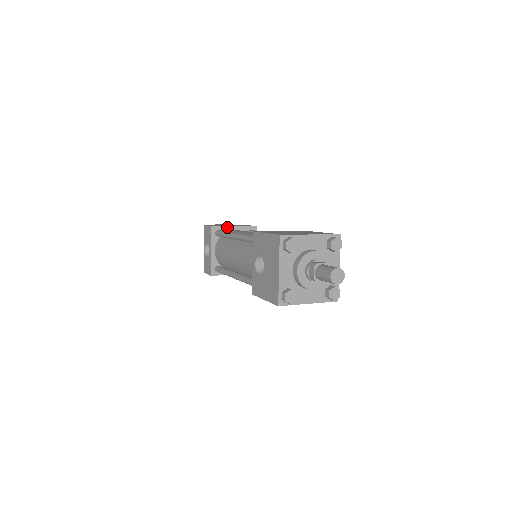
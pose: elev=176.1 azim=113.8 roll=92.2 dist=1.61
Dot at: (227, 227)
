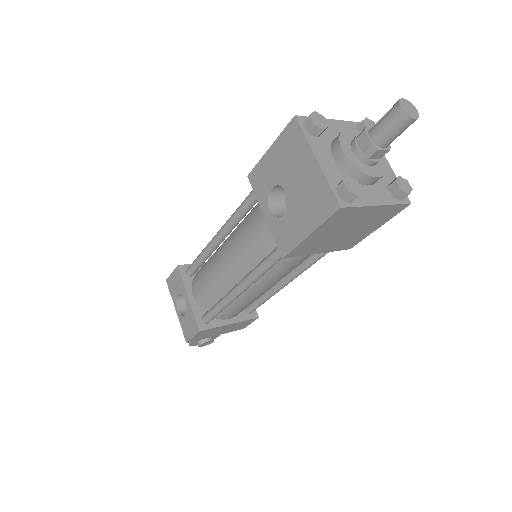
Dot at: occluded
